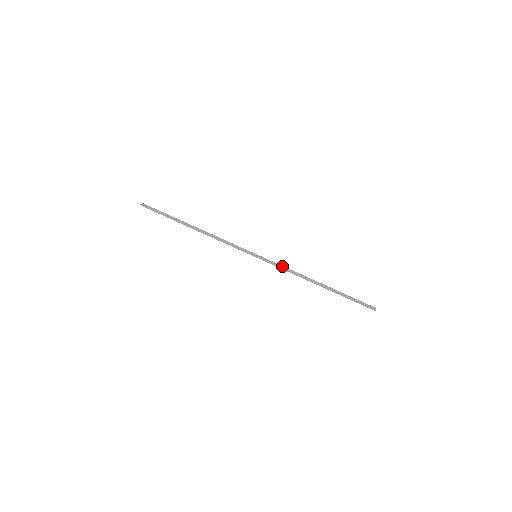
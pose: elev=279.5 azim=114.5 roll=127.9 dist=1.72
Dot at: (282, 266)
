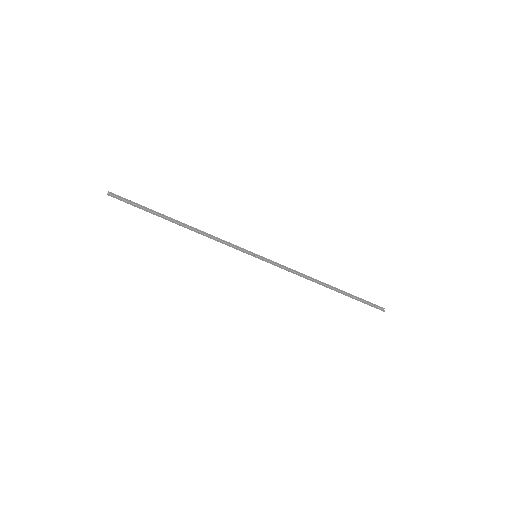
Dot at: (286, 267)
